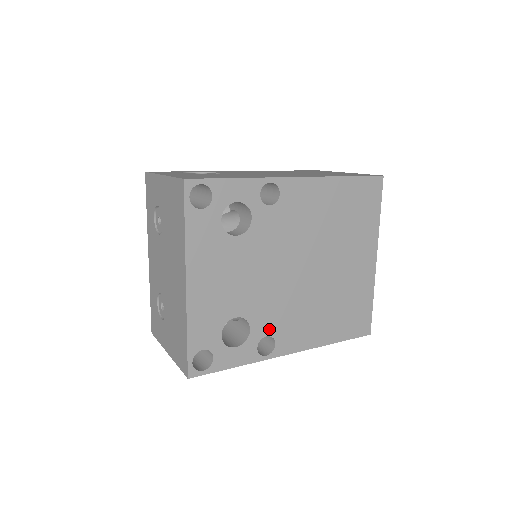
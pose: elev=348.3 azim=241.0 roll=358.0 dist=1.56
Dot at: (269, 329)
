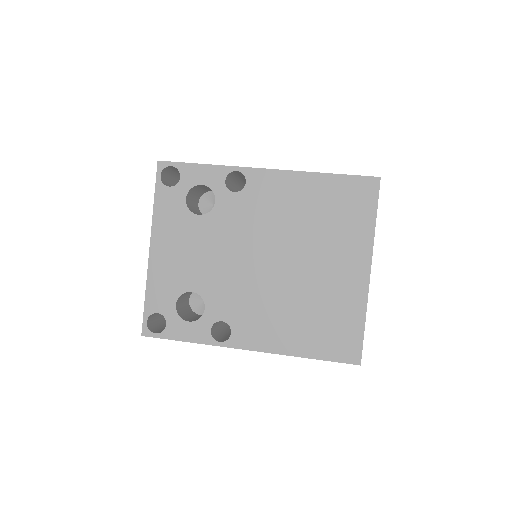
Dot at: (225, 315)
